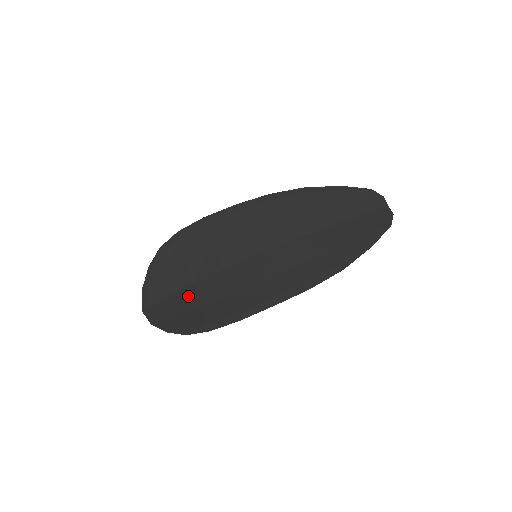
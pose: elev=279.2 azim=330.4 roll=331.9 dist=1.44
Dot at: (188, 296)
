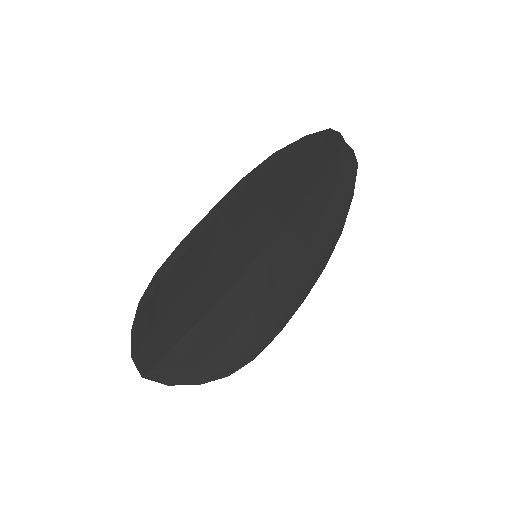
Dot at: (202, 336)
